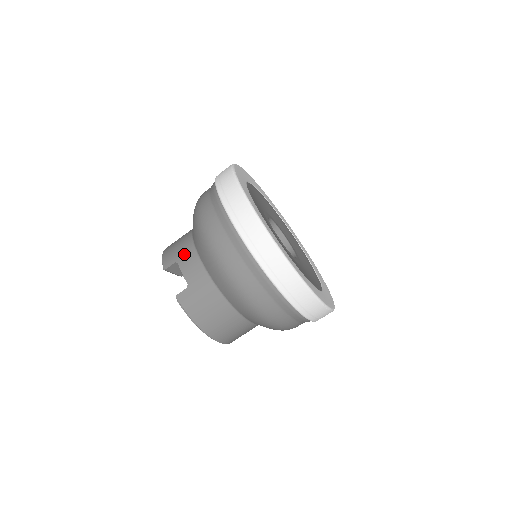
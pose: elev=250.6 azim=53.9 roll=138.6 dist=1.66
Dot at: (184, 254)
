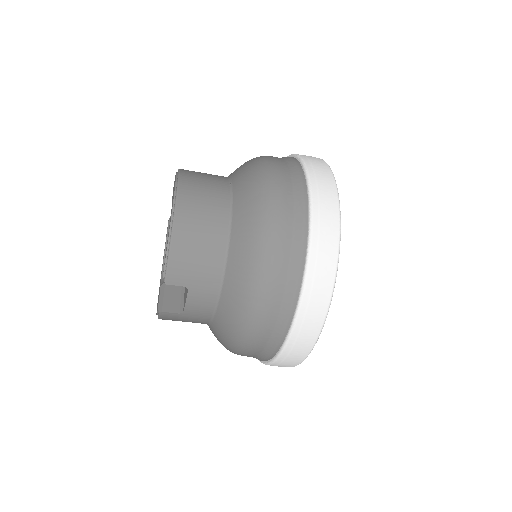
Dot at: (202, 287)
